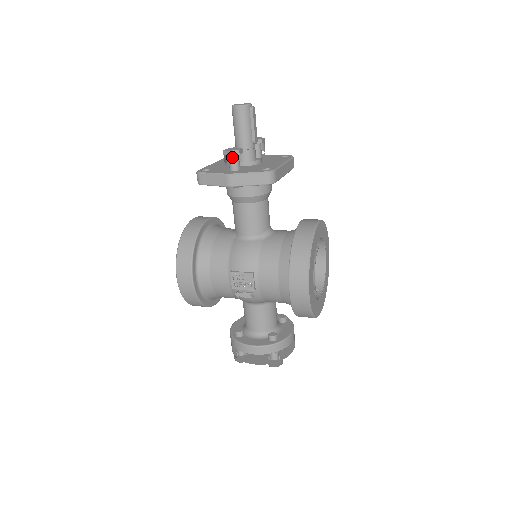
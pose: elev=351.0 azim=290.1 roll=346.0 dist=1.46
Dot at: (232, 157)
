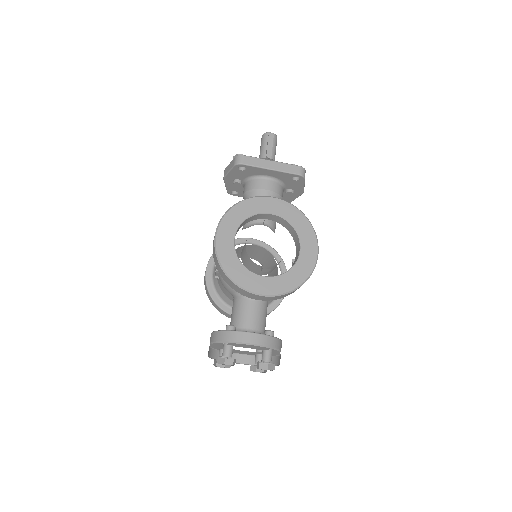
Dot at: occluded
